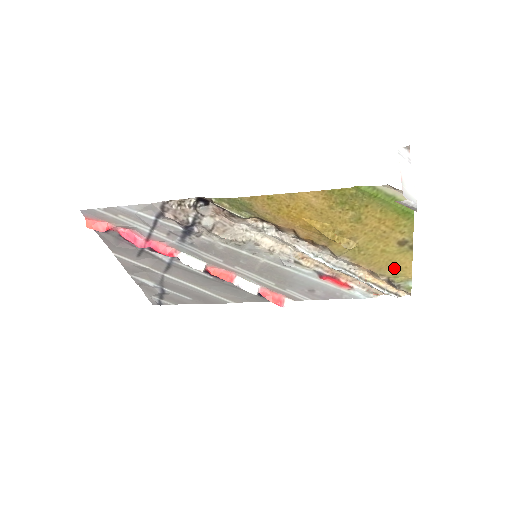
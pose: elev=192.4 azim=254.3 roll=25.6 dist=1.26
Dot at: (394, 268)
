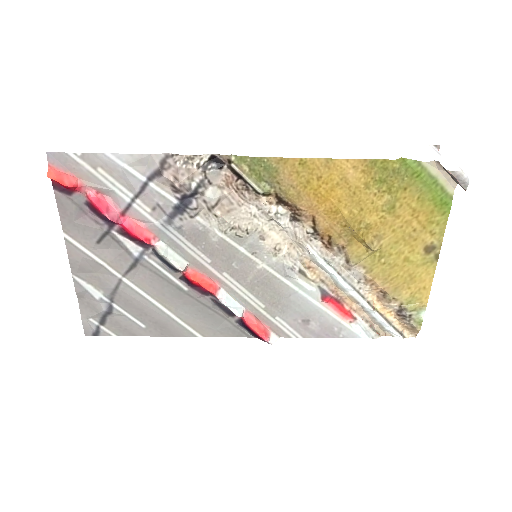
Dot at: (411, 288)
